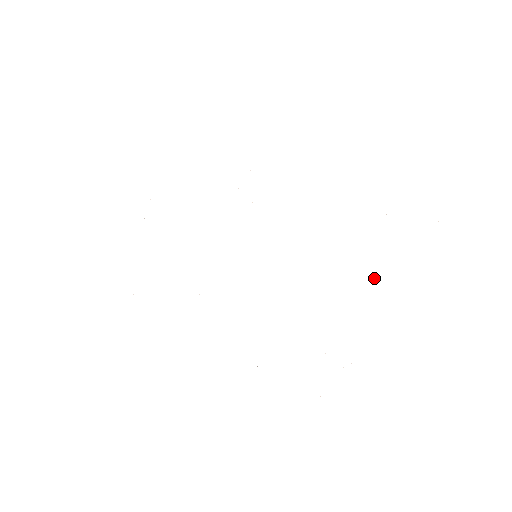
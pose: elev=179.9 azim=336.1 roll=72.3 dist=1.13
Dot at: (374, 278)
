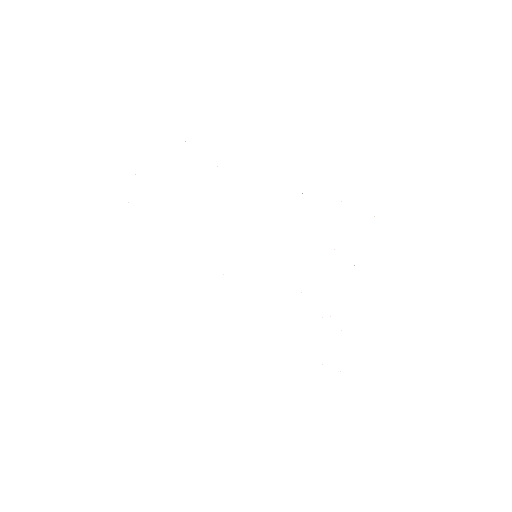
Dot at: occluded
